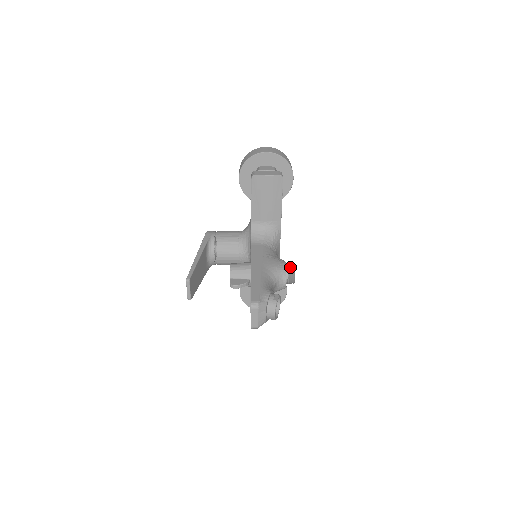
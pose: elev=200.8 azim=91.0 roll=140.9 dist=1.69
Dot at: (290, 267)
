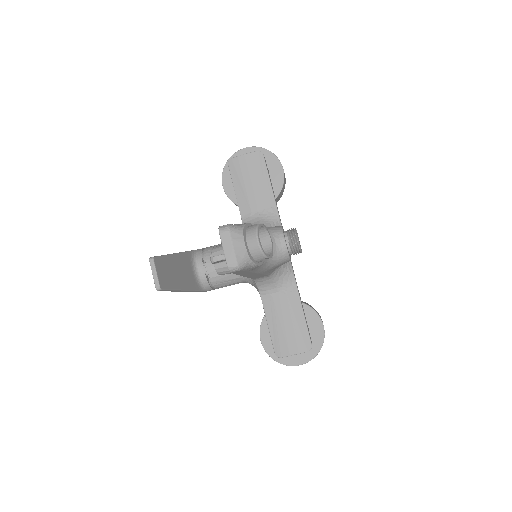
Dot at: (290, 230)
